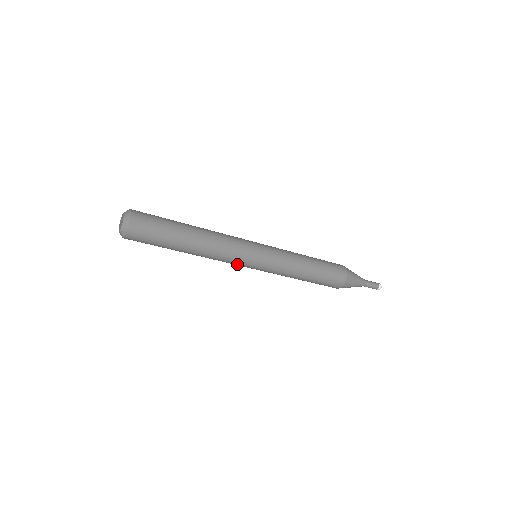
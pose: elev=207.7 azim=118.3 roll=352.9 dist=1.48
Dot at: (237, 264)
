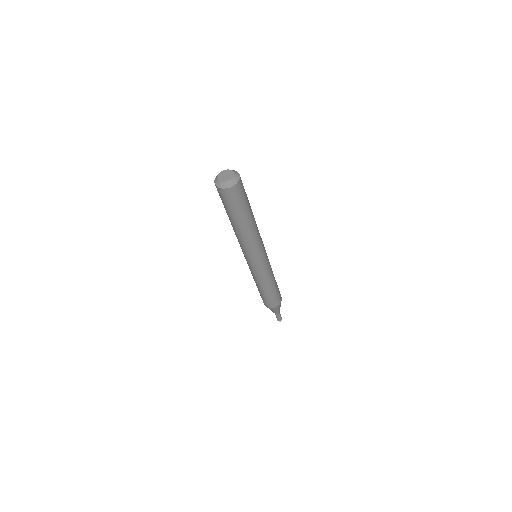
Dot at: (244, 253)
